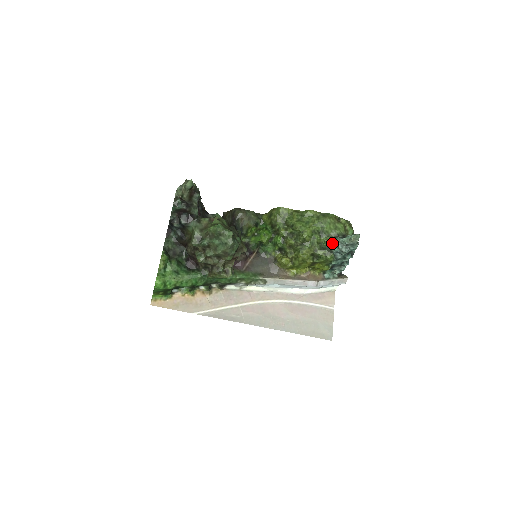
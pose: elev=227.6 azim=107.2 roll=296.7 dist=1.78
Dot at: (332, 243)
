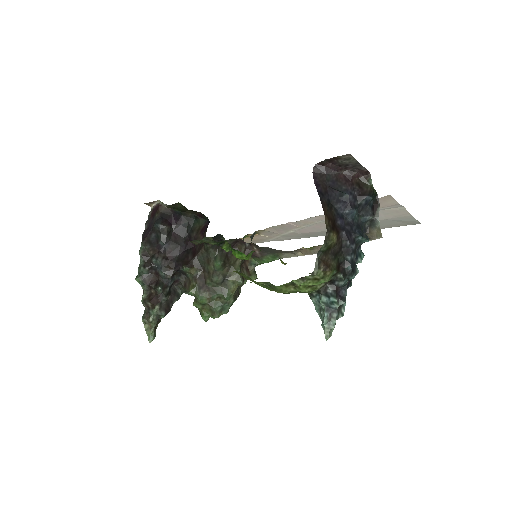
Dot at: occluded
